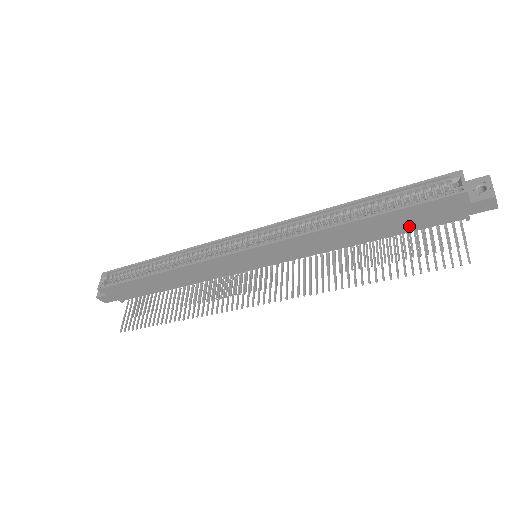
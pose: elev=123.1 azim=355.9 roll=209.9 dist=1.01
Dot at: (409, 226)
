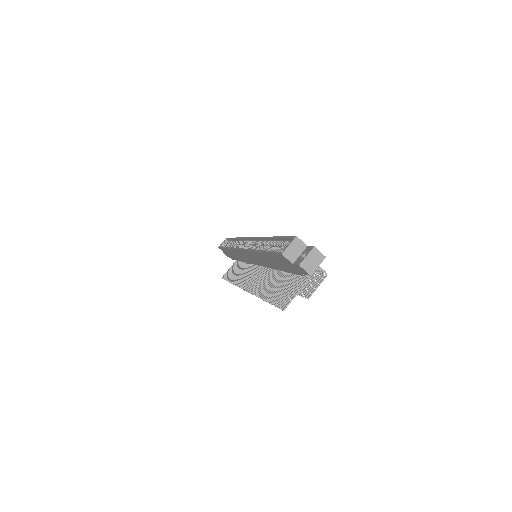
Dot at: (285, 268)
